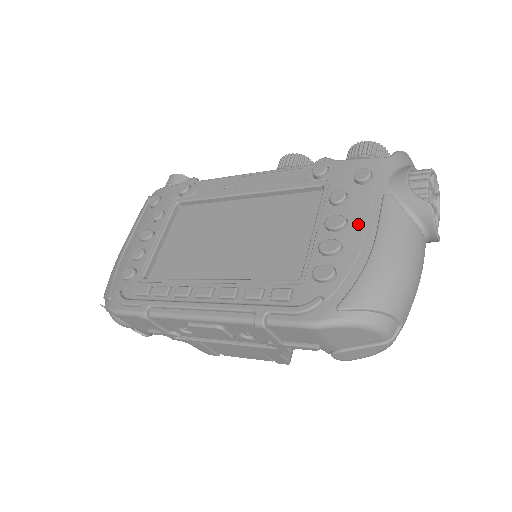
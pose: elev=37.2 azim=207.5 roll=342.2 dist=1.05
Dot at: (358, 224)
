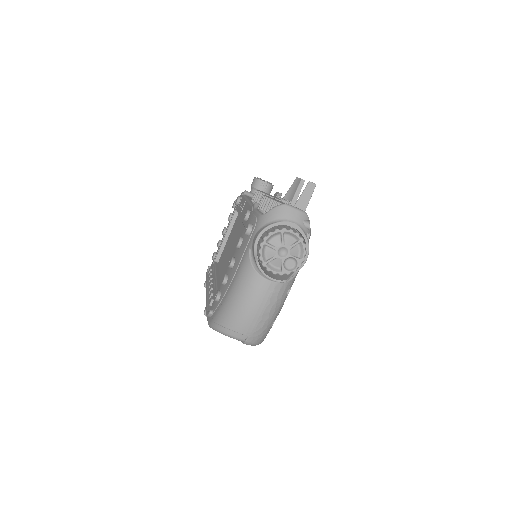
Dot at: (235, 267)
